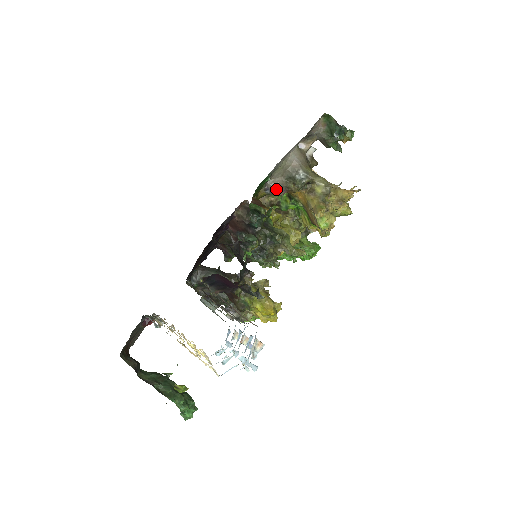
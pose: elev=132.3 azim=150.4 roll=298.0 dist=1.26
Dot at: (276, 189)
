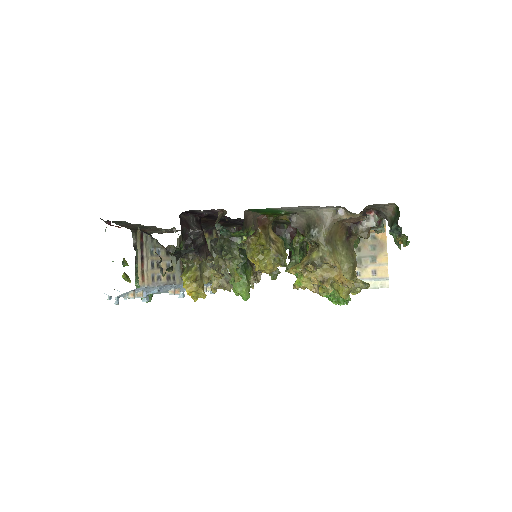
Dot at: (297, 225)
